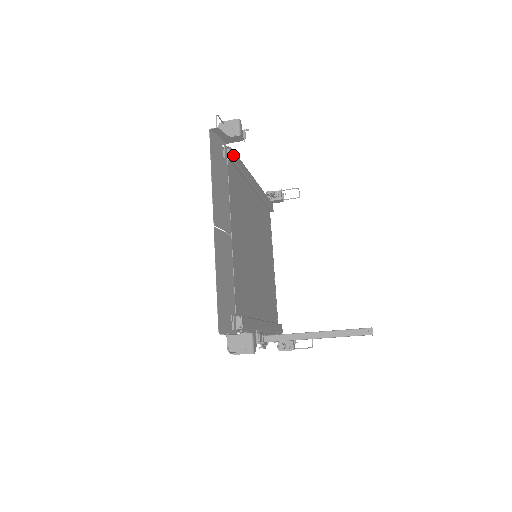
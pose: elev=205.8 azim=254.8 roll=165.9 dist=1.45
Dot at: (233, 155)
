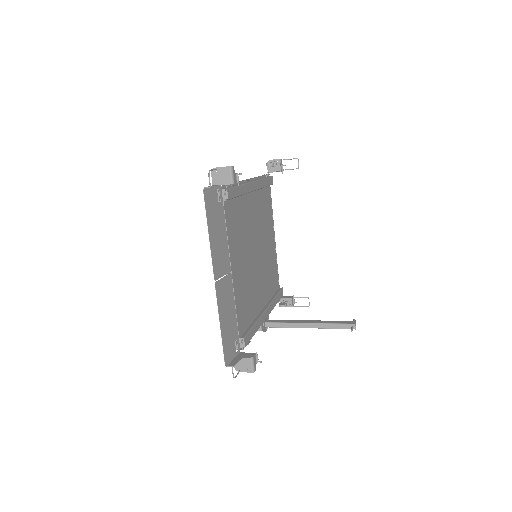
Dot at: (228, 195)
